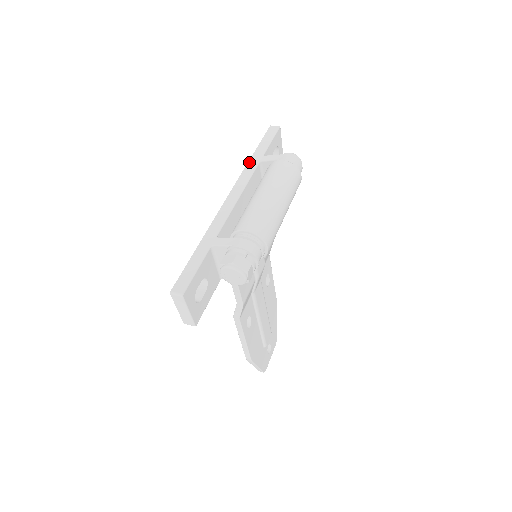
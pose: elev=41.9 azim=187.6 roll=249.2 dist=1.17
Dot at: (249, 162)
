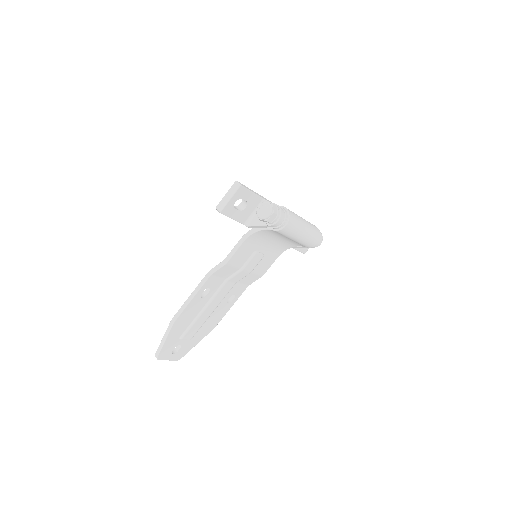
Dot at: occluded
